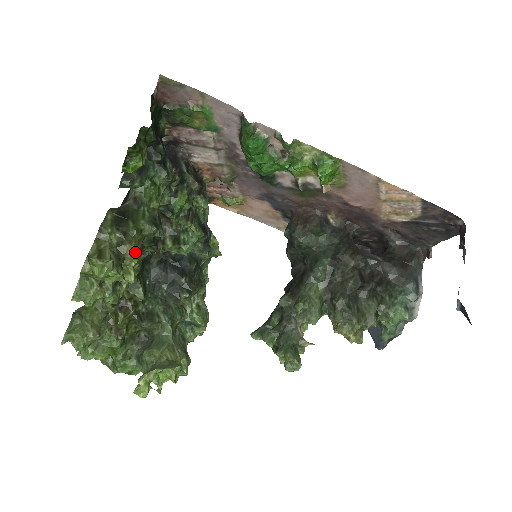
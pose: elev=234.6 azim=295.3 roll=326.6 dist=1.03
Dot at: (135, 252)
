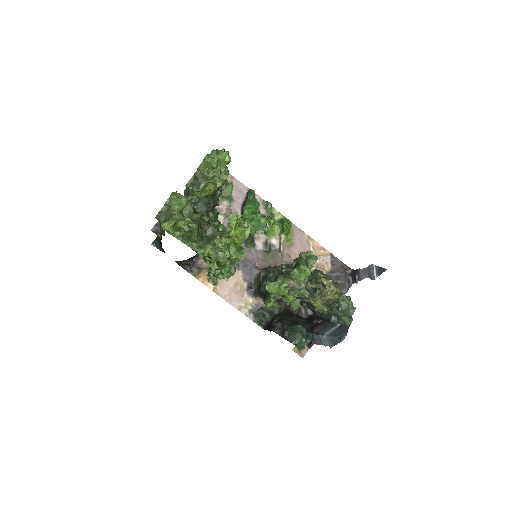
Dot at: (228, 170)
